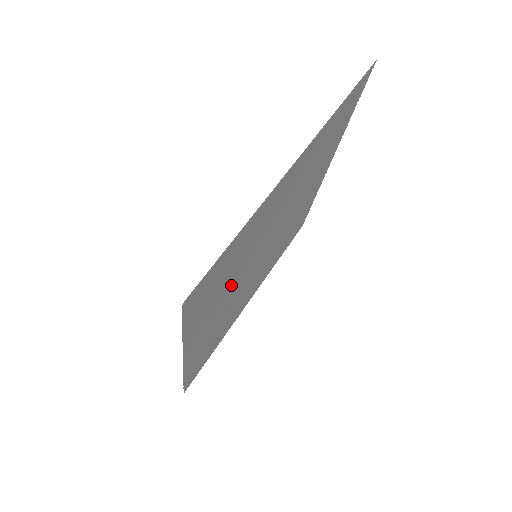
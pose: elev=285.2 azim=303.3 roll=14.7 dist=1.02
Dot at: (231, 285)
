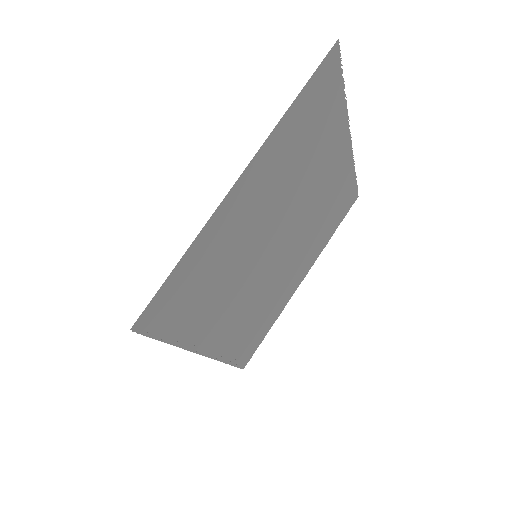
Dot at: (226, 289)
